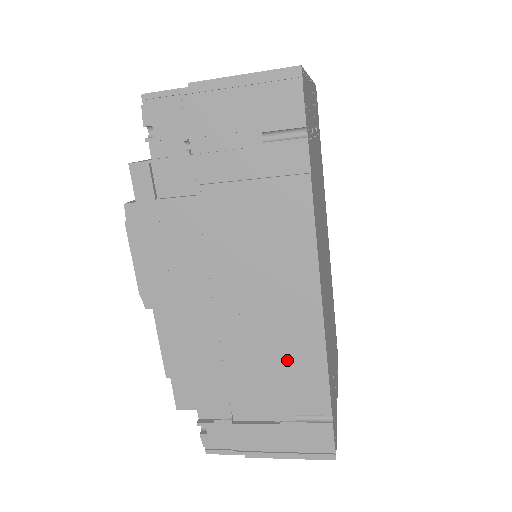
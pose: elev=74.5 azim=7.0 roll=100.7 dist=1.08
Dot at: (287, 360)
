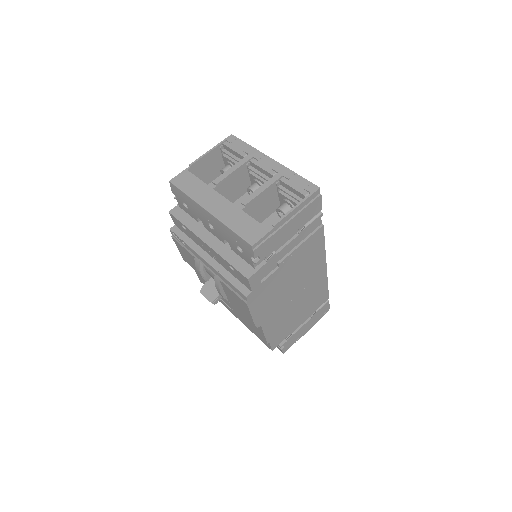
Dot at: (314, 295)
